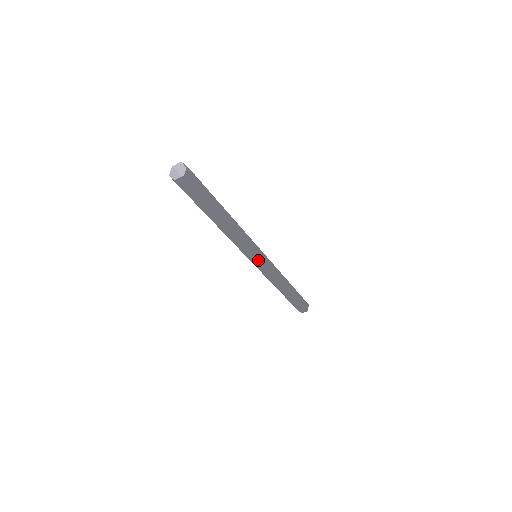
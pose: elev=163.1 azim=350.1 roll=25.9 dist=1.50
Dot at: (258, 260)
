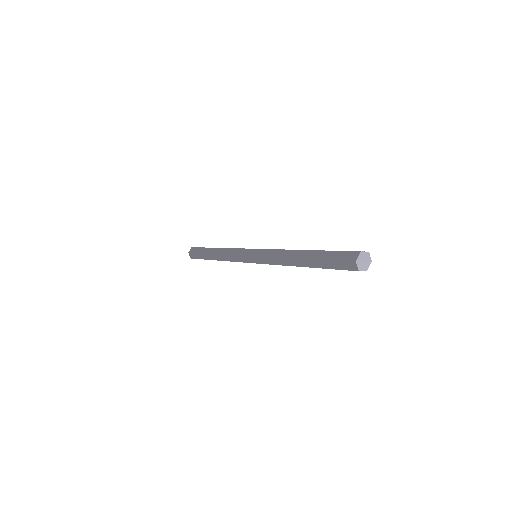
Dot at: occluded
